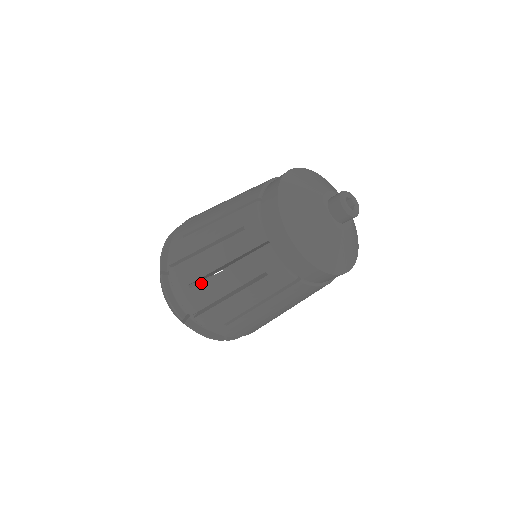
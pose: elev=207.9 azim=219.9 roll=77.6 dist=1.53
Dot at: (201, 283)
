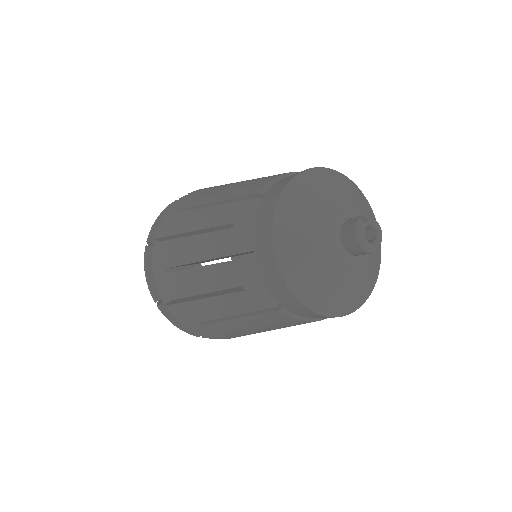
Dot at: (210, 324)
